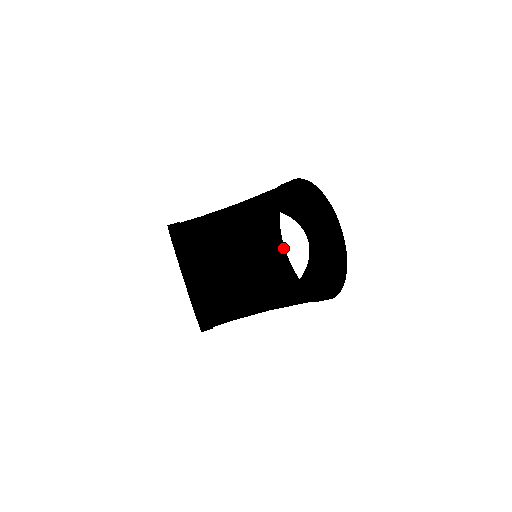
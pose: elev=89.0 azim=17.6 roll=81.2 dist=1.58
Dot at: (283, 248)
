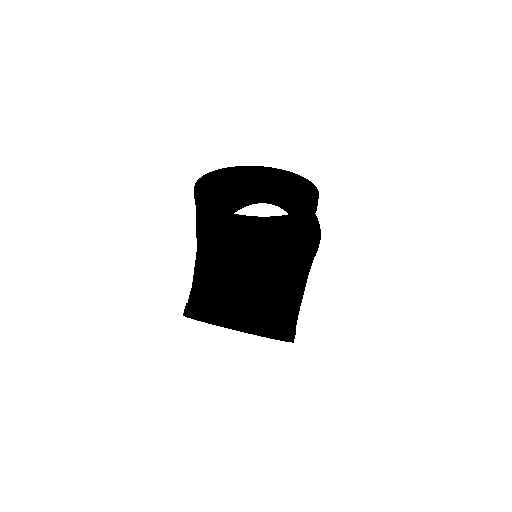
Dot at: (236, 216)
